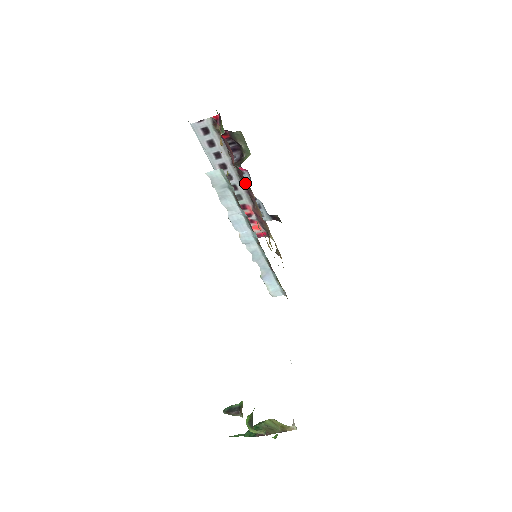
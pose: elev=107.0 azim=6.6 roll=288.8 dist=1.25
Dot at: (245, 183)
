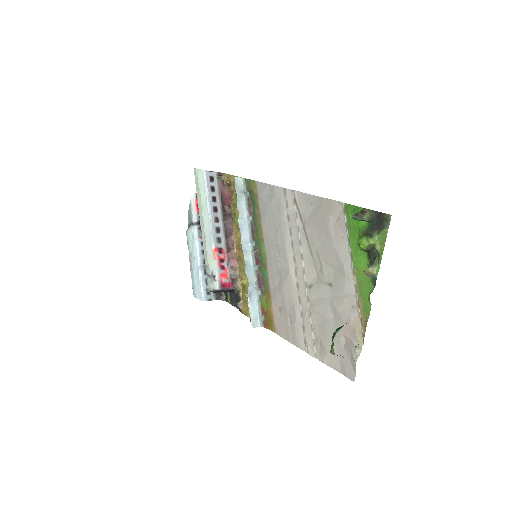
Dot at: (228, 226)
